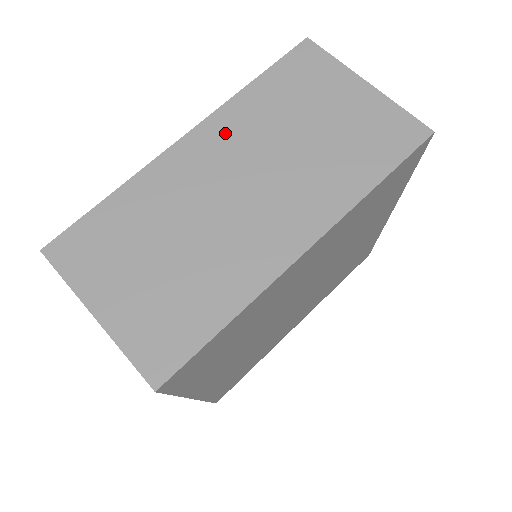
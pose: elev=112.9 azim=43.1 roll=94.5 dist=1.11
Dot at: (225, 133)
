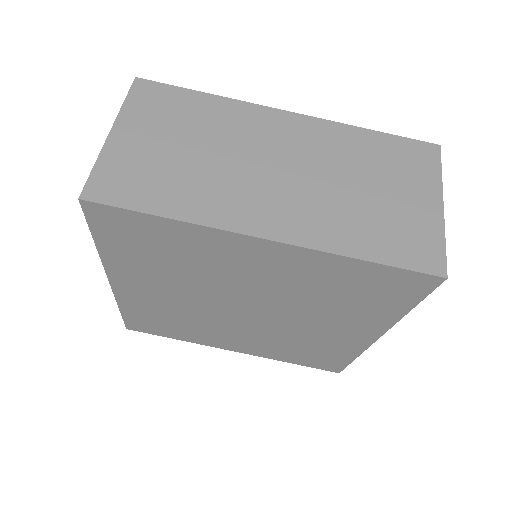
Dot at: (314, 135)
